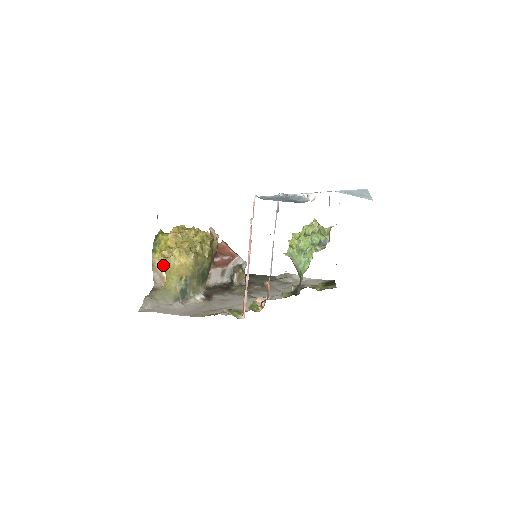
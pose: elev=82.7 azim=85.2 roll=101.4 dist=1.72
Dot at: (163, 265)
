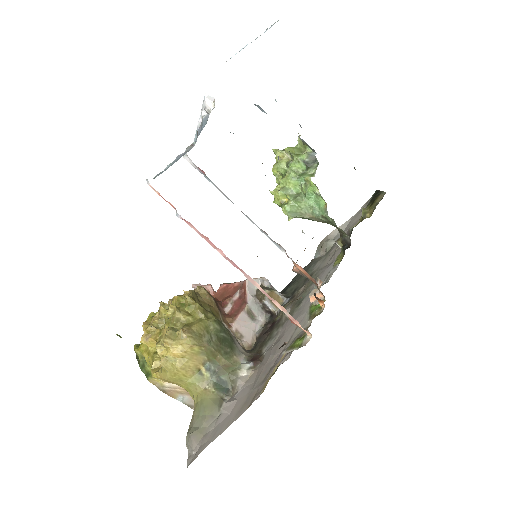
Dot at: (165, 380)
